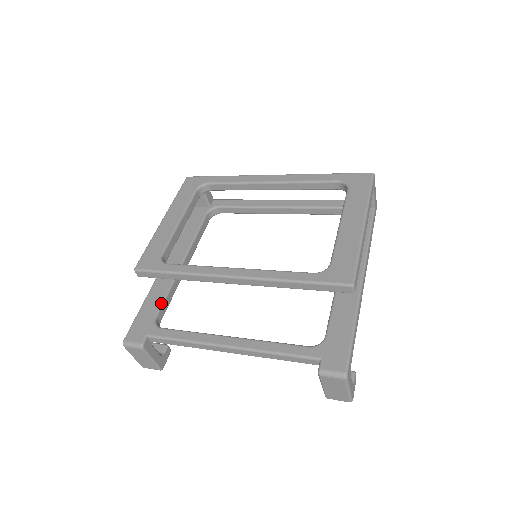
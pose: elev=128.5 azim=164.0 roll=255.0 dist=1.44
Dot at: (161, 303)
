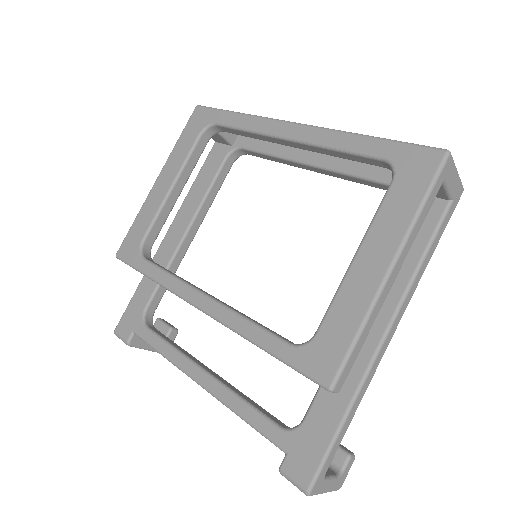
Dot at: (153, 291)
